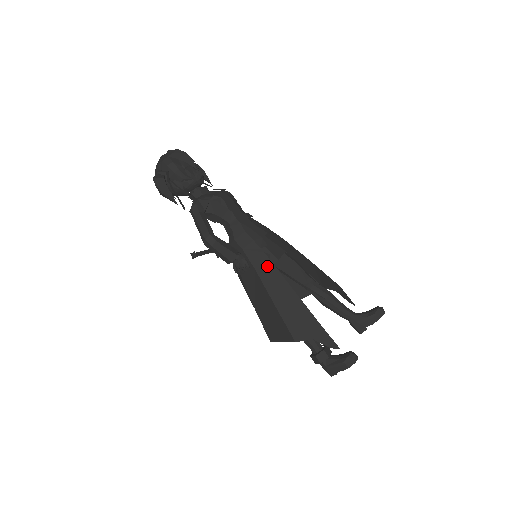
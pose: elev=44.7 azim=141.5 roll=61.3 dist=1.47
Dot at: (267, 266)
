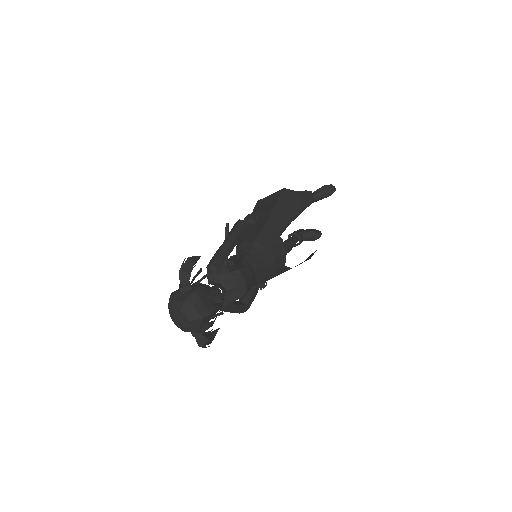
Dot at: occluded
